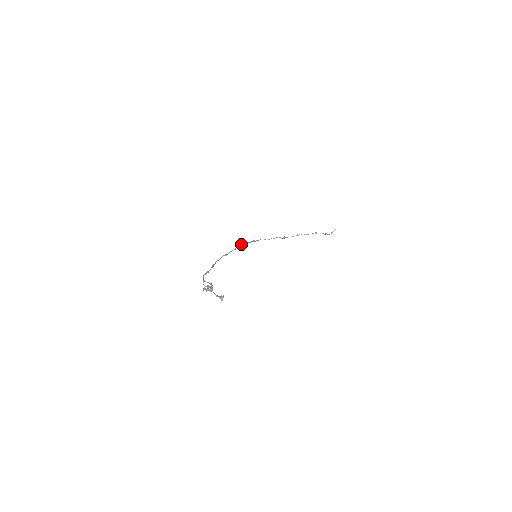
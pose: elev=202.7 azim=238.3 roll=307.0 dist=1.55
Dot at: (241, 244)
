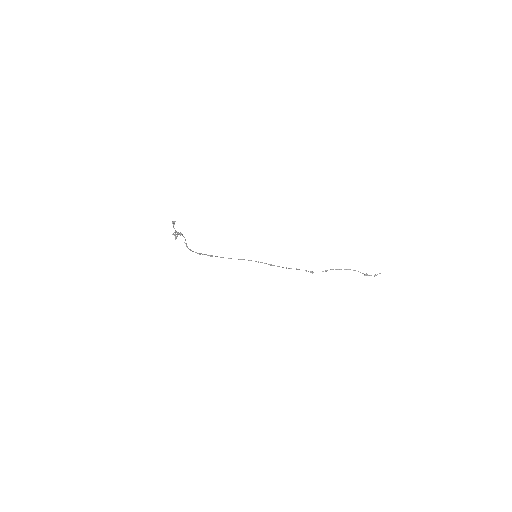
Dot at: occluded
